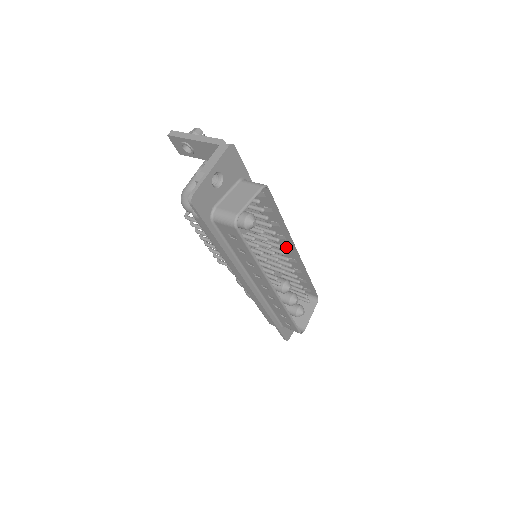
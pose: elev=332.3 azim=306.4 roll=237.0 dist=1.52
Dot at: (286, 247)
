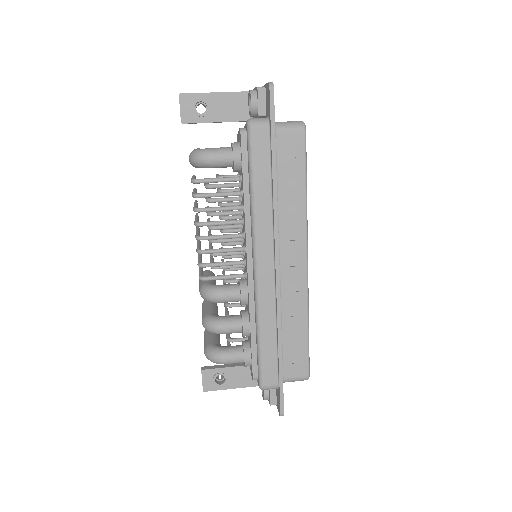
Dot at: occluded
